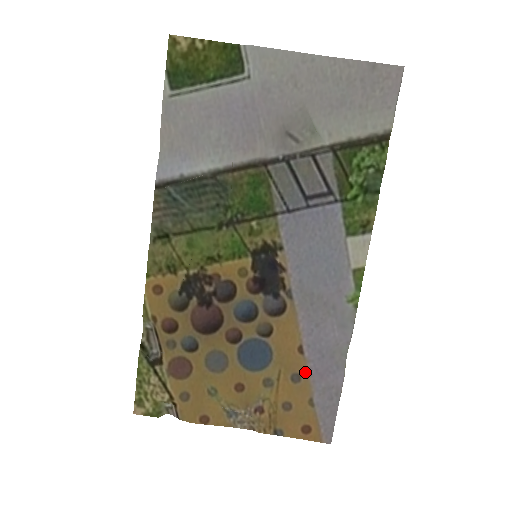
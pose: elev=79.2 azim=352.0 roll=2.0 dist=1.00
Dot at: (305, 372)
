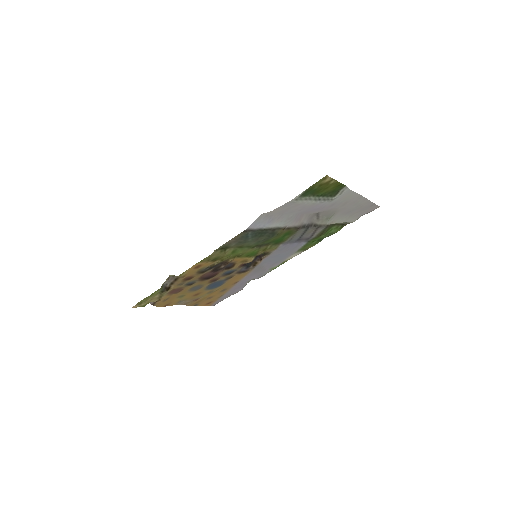
Dot at: (229, 288)
